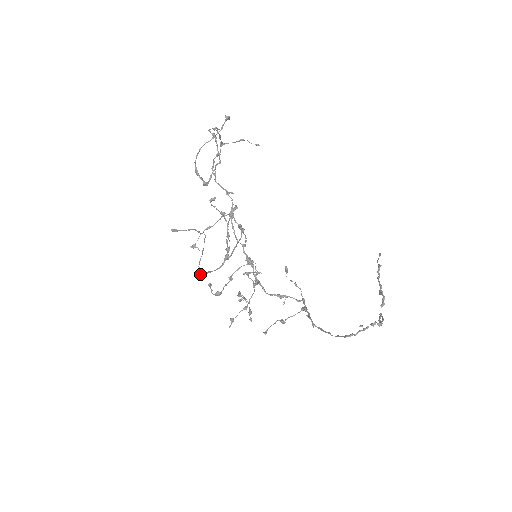
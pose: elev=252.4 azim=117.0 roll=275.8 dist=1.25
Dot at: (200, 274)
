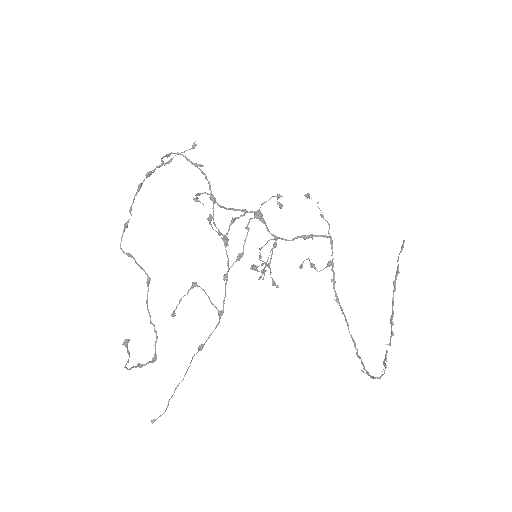
Dot at: occluded
